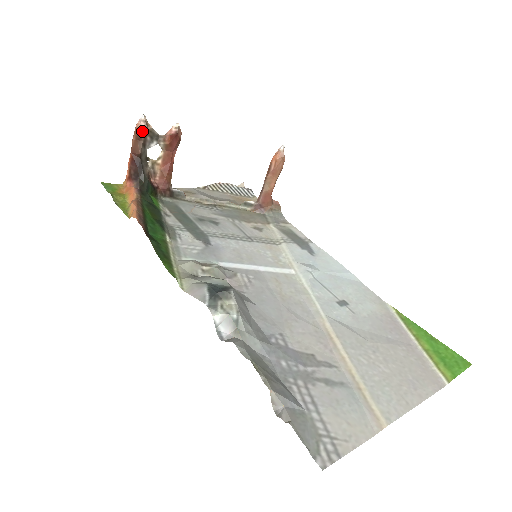
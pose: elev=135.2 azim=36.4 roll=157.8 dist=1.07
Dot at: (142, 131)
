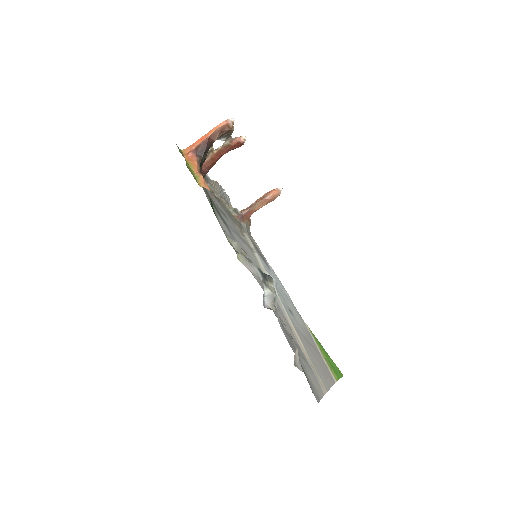
Dot at: (229, 129)
